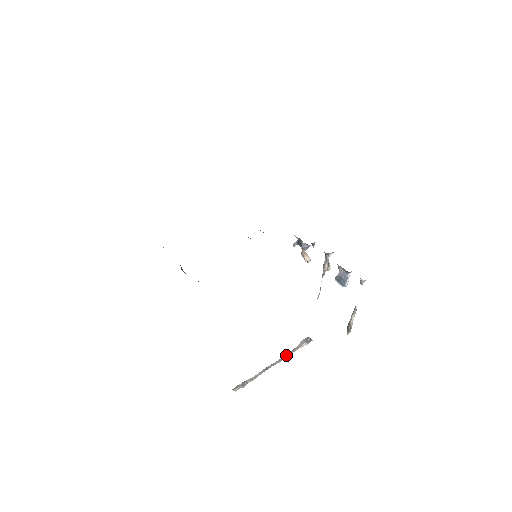
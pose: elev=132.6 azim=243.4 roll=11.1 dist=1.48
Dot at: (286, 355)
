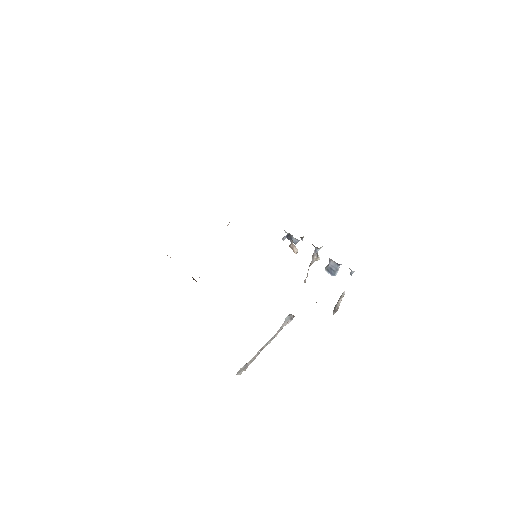
Dot at: (275, 334)
